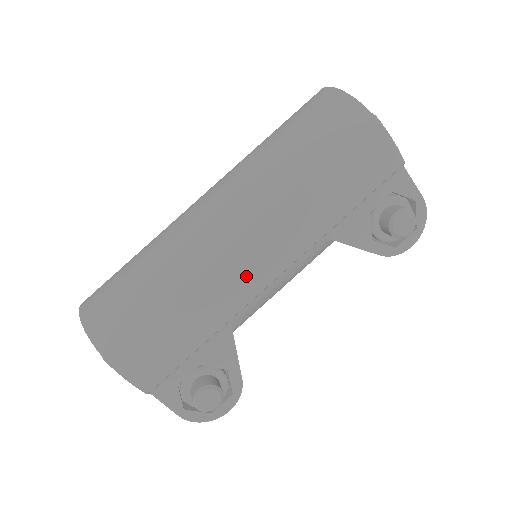
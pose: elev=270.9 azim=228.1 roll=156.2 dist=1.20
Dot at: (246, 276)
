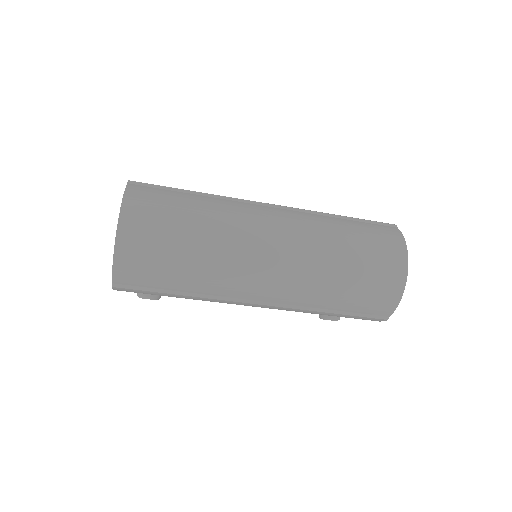
Dot at: occluded
